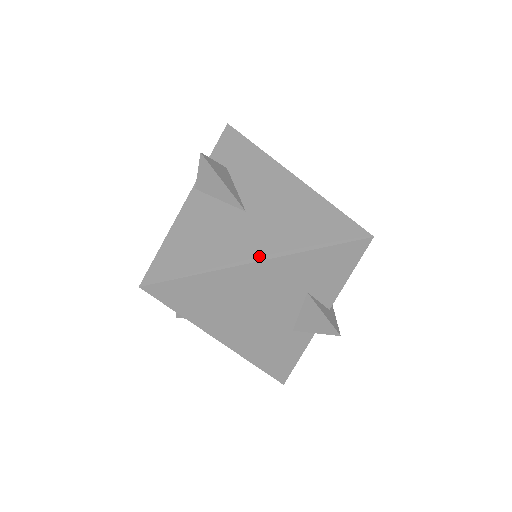
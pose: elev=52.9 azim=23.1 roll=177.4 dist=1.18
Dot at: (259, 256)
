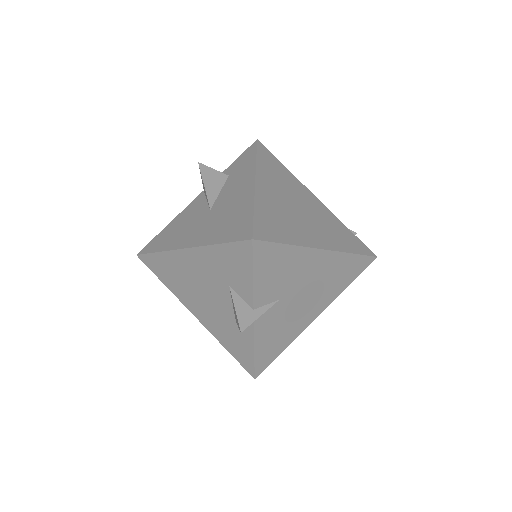
Dot at: (189, 244)
